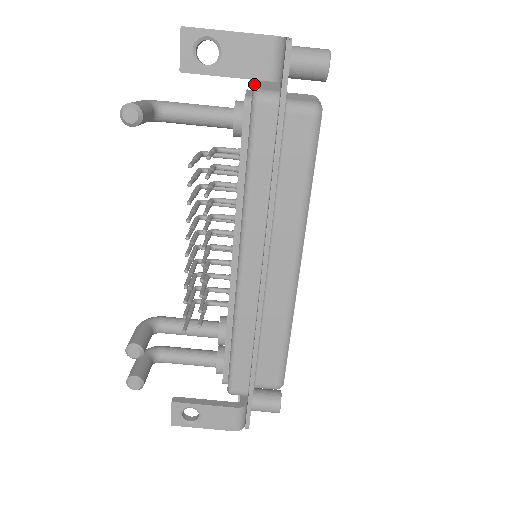
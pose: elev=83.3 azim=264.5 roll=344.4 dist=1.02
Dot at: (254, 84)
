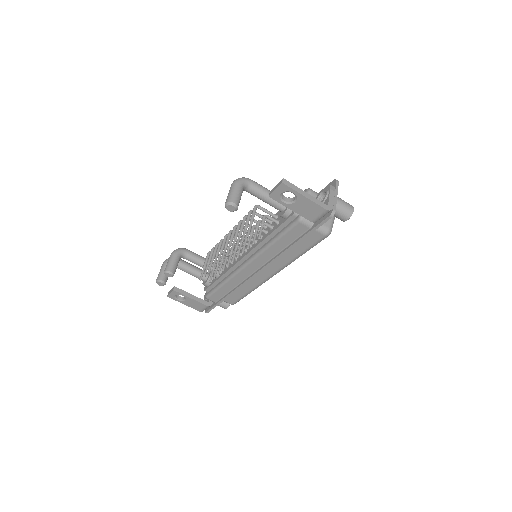
Dot at: occluded
